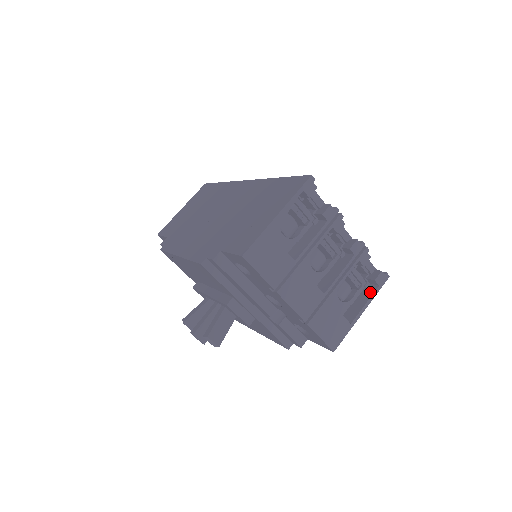
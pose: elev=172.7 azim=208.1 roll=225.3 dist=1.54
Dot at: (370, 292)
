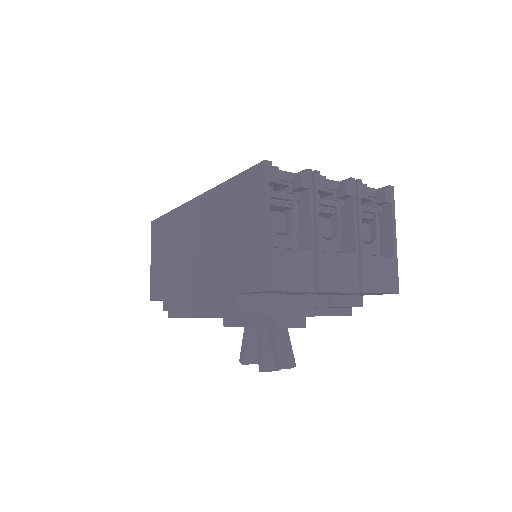
Dot at: (388, 214)
